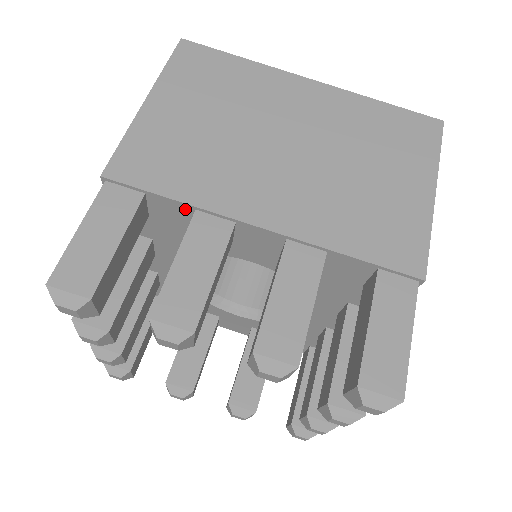
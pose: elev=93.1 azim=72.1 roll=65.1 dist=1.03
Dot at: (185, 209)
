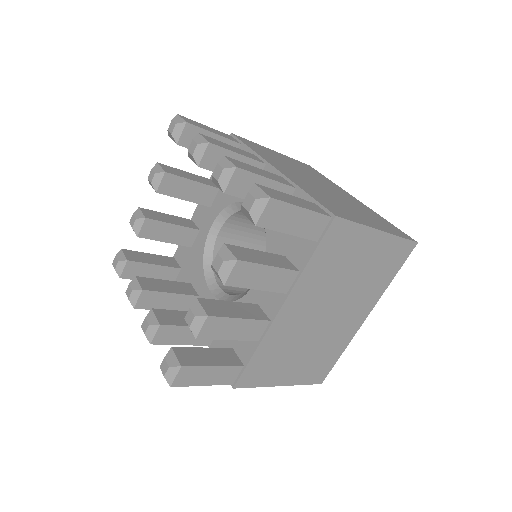
Dot at: occluded
